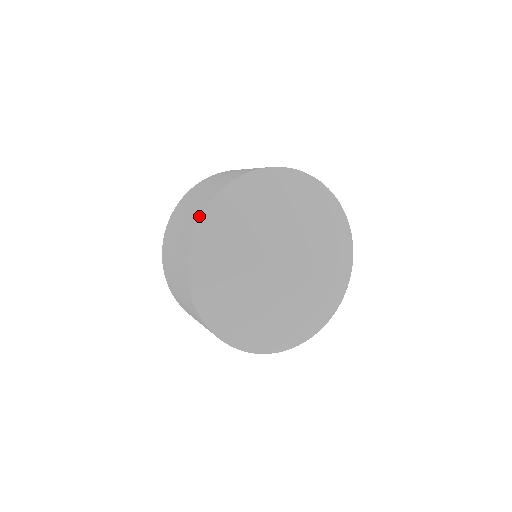
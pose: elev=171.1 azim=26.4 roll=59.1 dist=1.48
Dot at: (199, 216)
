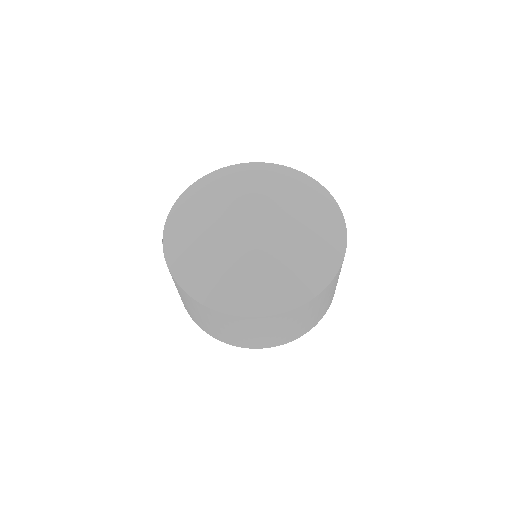
Dot at: (250, 163)
